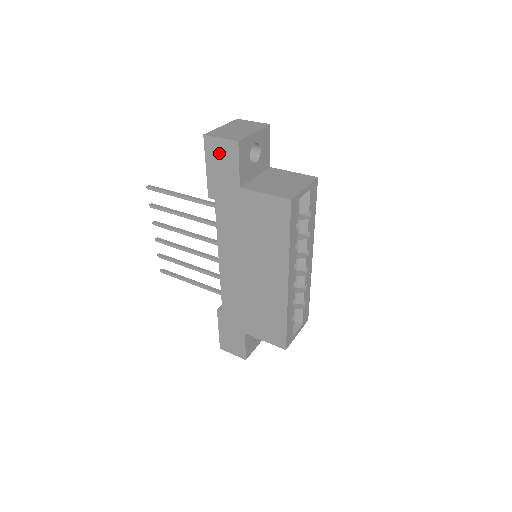
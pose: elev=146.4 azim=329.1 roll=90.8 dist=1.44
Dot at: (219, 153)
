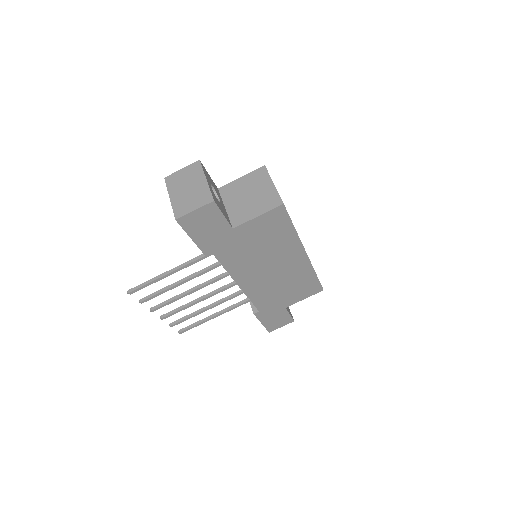
Dot at: (199, 221)
